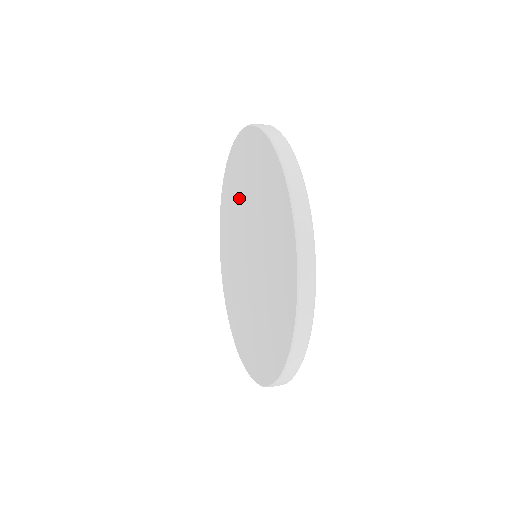
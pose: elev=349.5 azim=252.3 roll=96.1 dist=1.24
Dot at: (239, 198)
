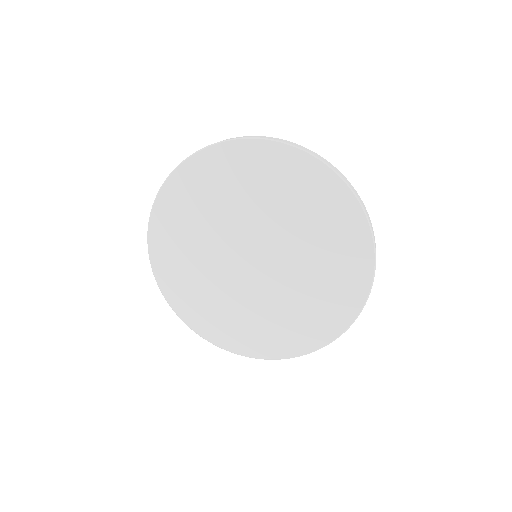
Dot at: (199, 240)
